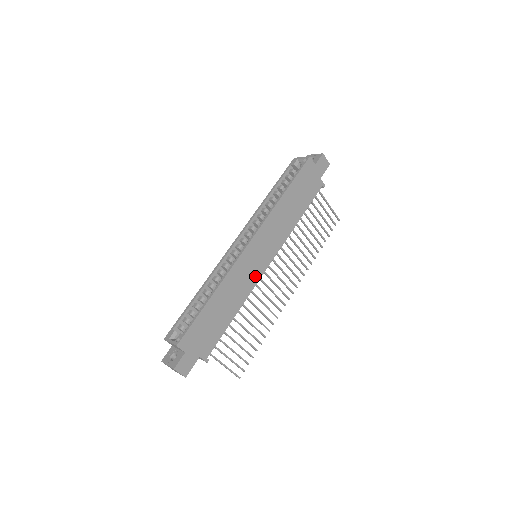
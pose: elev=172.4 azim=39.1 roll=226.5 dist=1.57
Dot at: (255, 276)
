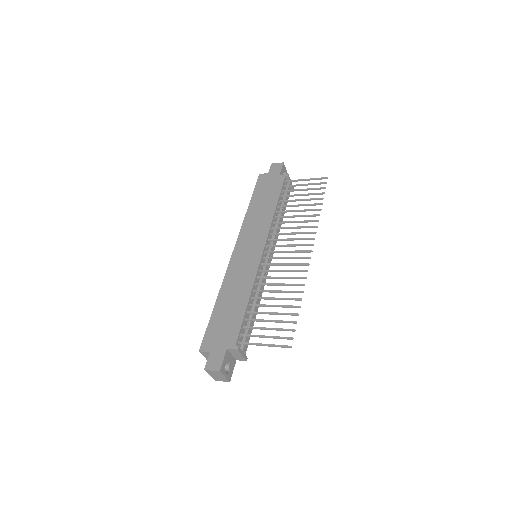
Dot at: (253, 265)
